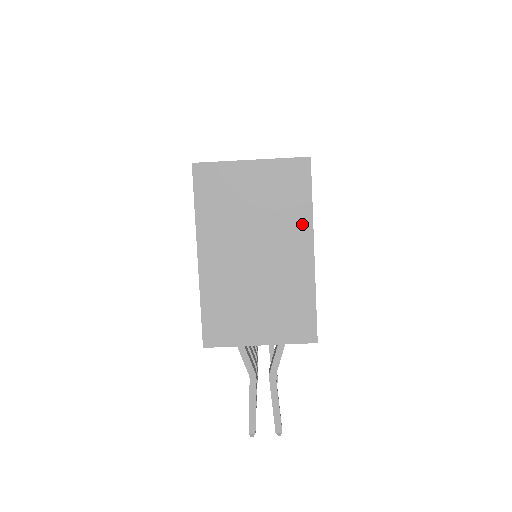
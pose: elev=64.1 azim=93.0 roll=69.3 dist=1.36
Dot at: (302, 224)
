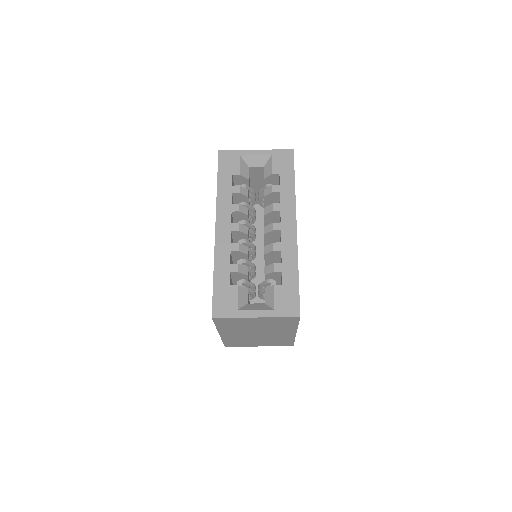
Dot at: (290, 329)
